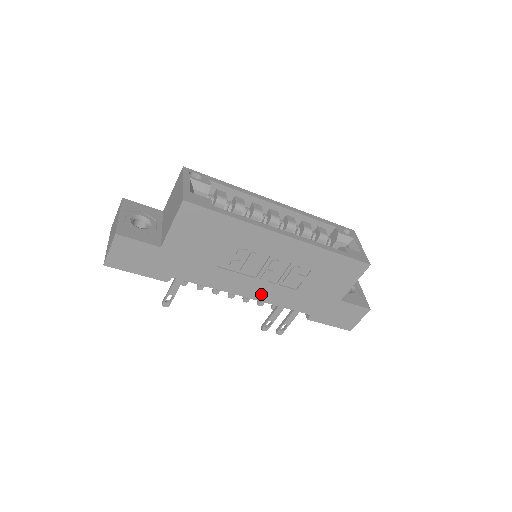
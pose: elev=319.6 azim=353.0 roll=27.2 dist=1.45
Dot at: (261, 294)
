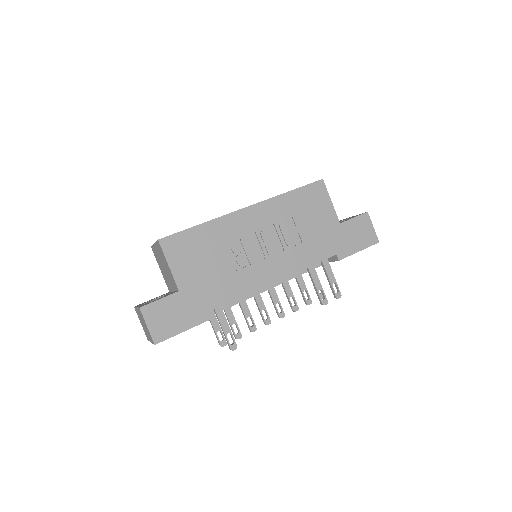
Dot at: (284, 268)
